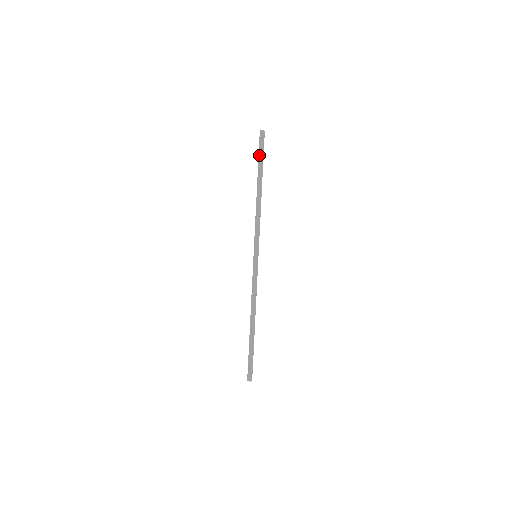
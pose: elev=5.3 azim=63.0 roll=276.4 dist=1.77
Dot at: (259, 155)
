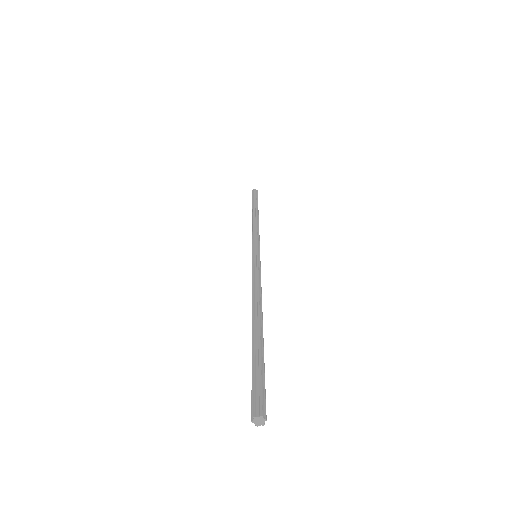
Dot at: (252, 199)
